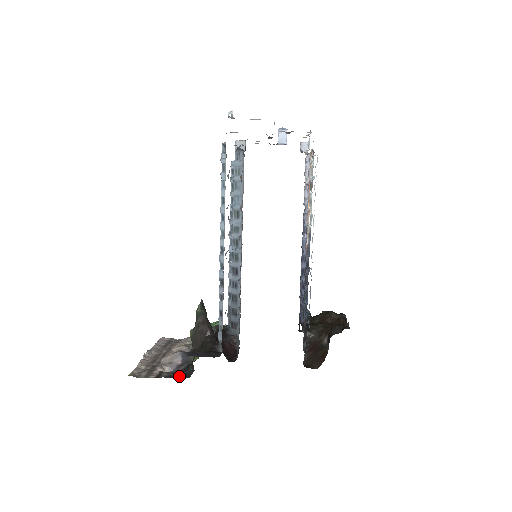
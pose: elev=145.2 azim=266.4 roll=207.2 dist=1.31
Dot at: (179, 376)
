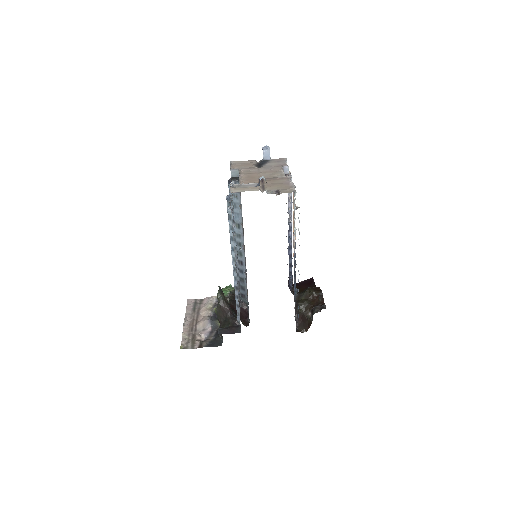
Dot at: (214, 344)
